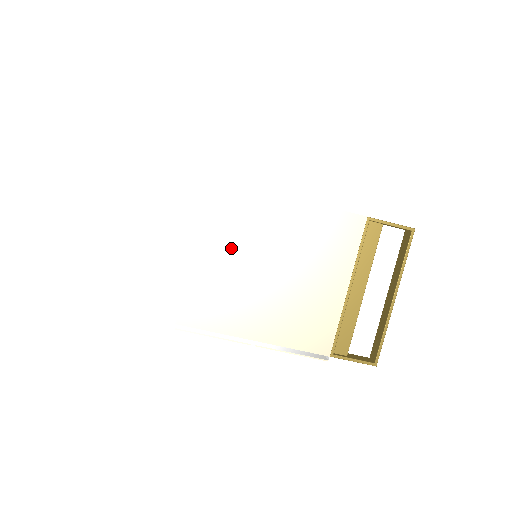
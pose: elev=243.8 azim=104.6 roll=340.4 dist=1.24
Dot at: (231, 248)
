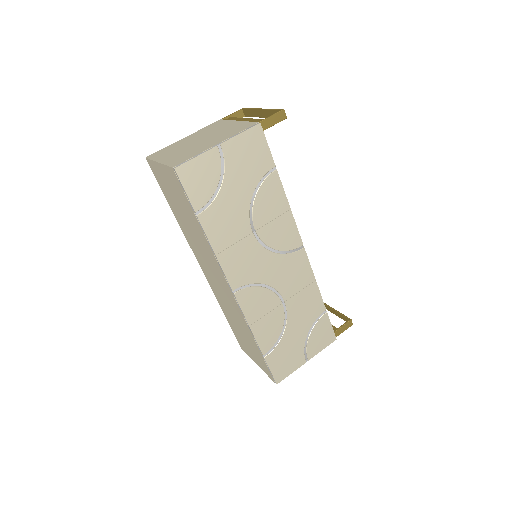
Dot at: (174, 152)
